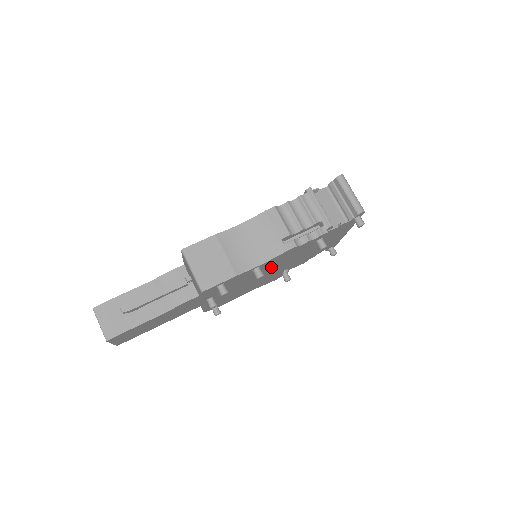
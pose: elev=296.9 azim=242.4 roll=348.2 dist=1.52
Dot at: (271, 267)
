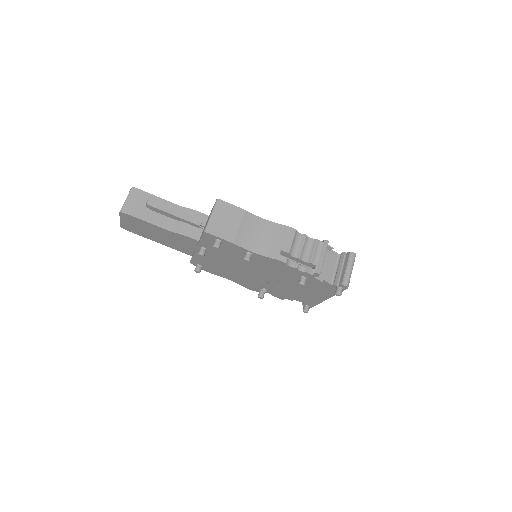
Dot at: (258, 267)
